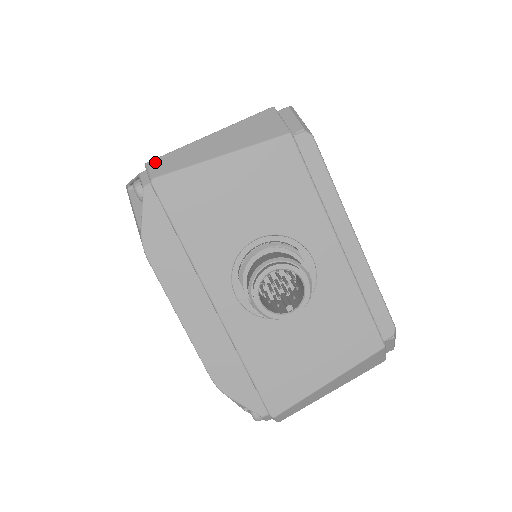
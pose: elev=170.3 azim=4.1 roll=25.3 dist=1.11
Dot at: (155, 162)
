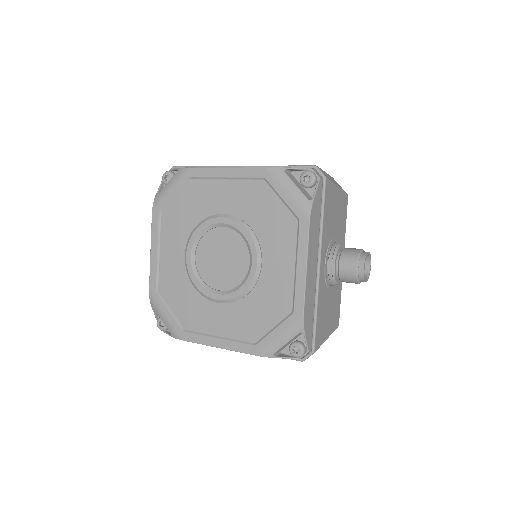
Dot at: occluded
